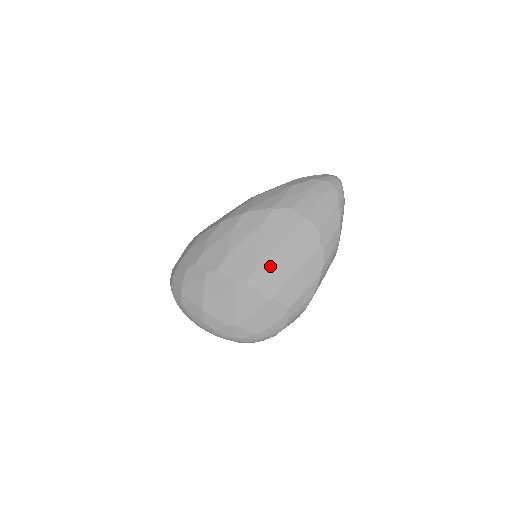
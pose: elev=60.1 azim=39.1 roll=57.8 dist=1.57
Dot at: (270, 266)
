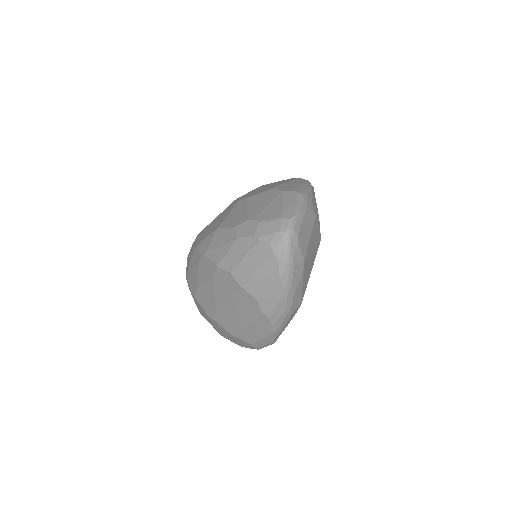
Dot at: (225, 314)
